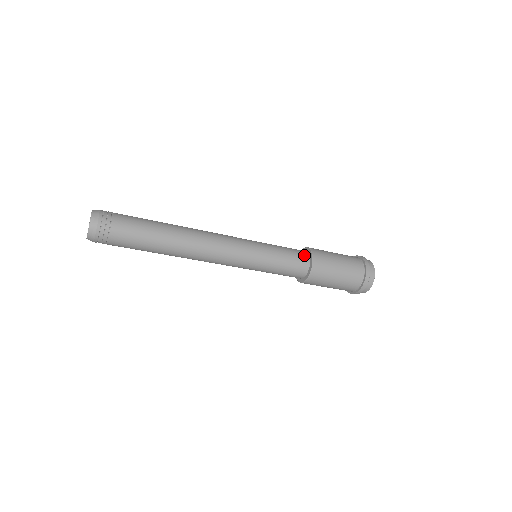
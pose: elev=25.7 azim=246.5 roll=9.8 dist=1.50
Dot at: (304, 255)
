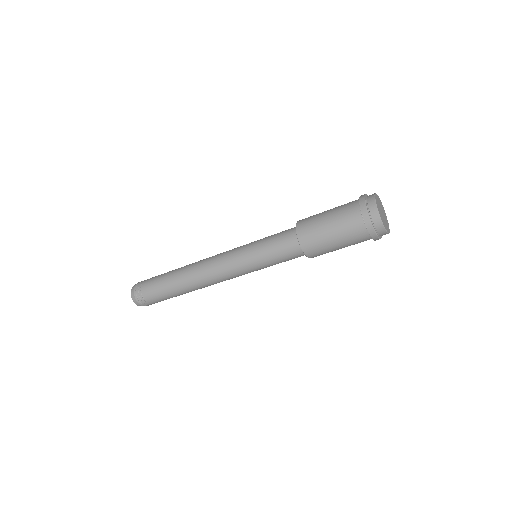
Dot at: (292, 239)
